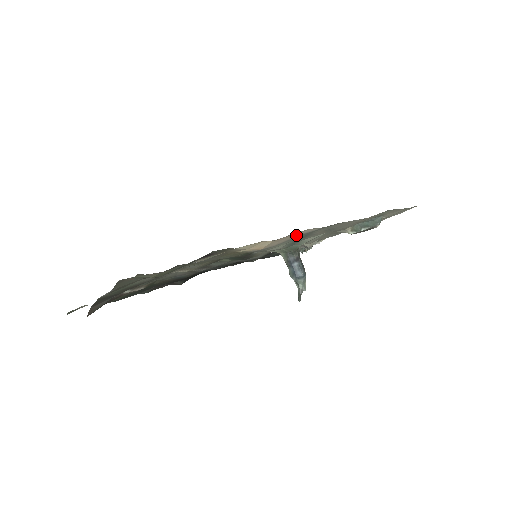
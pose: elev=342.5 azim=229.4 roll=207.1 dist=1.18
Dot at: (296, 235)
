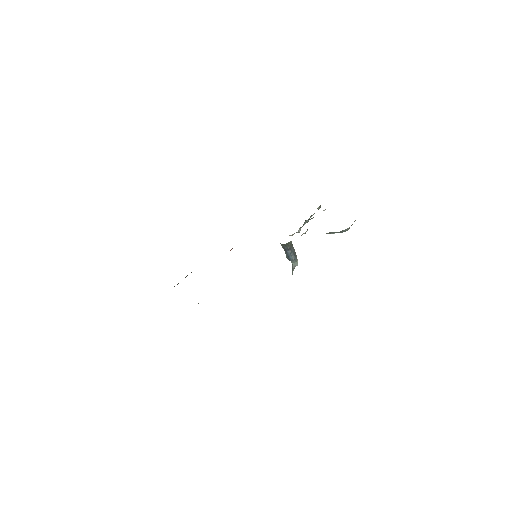
Dot at: occluded
